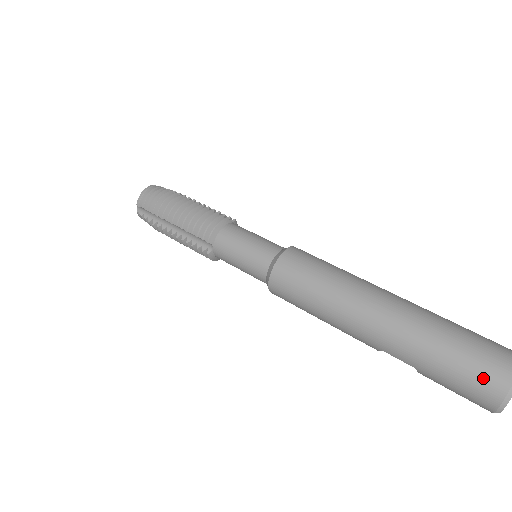
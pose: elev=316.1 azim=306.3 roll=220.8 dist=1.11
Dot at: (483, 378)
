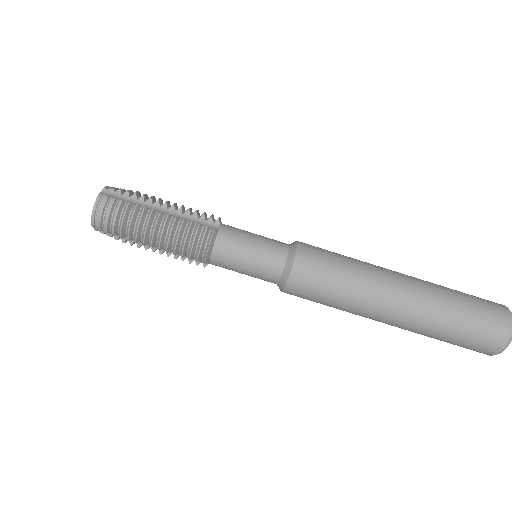
Dot at: (482, 346)
